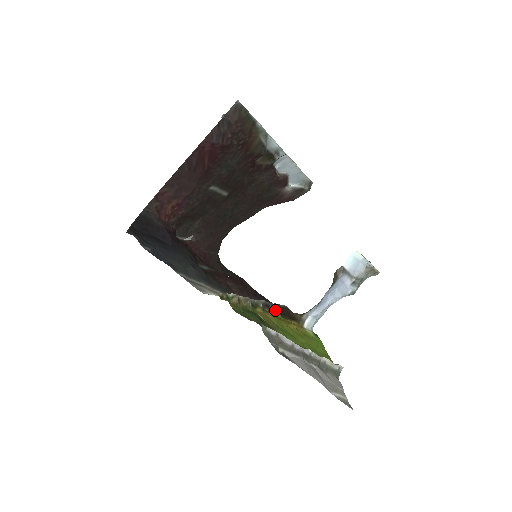
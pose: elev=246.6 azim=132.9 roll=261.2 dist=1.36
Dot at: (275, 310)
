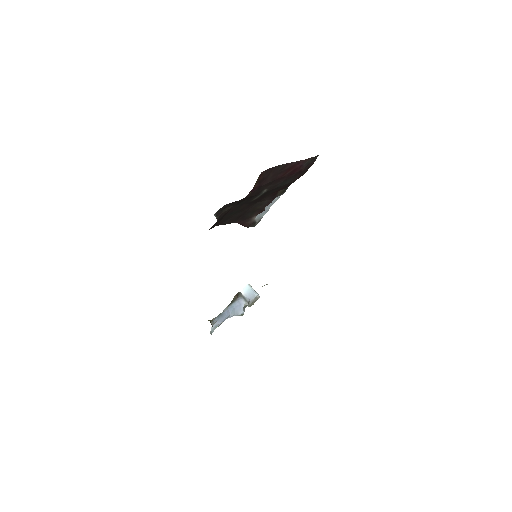
Dot at: occluded
